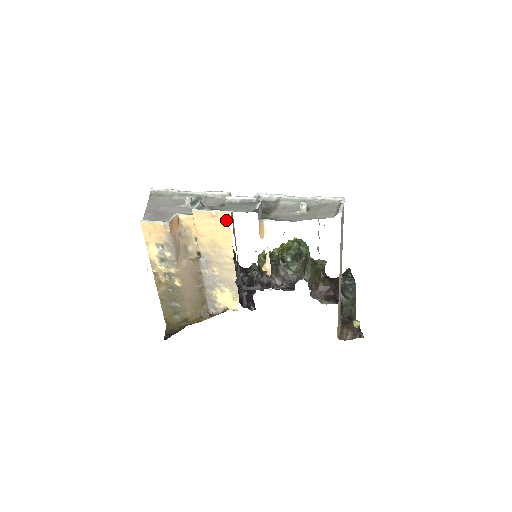
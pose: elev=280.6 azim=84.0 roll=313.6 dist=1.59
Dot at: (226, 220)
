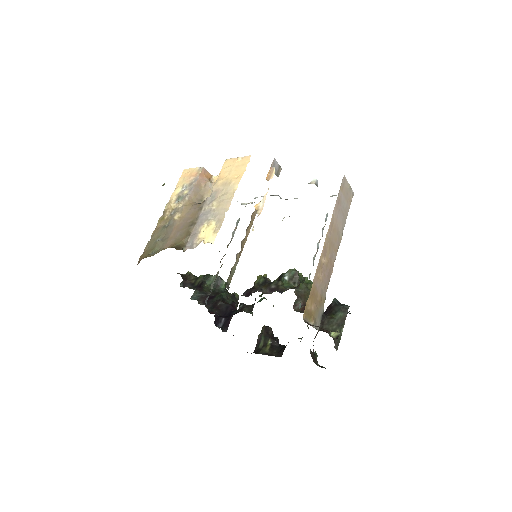
Dot at: (246, 161)
